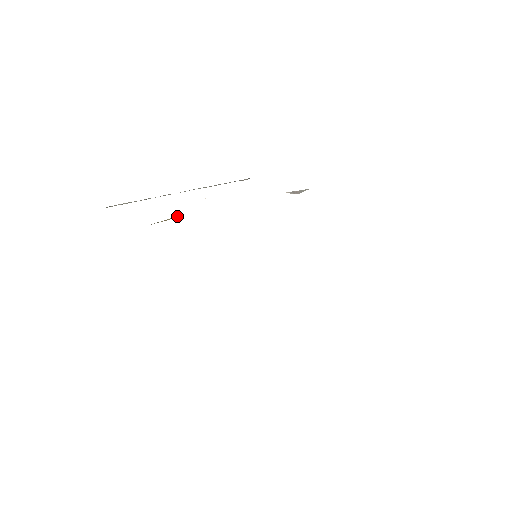
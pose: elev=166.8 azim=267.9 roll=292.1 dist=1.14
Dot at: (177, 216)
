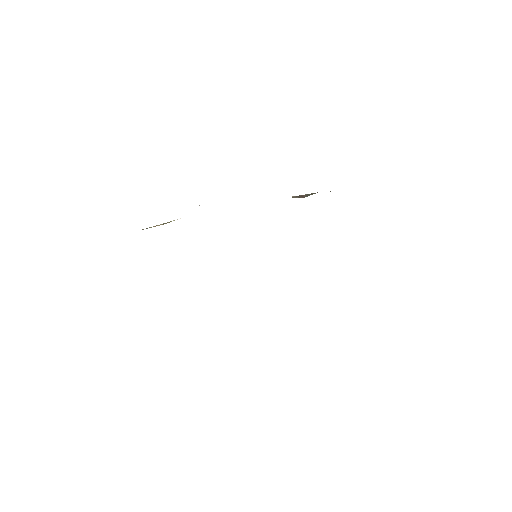
Dot at: (168, 222)
